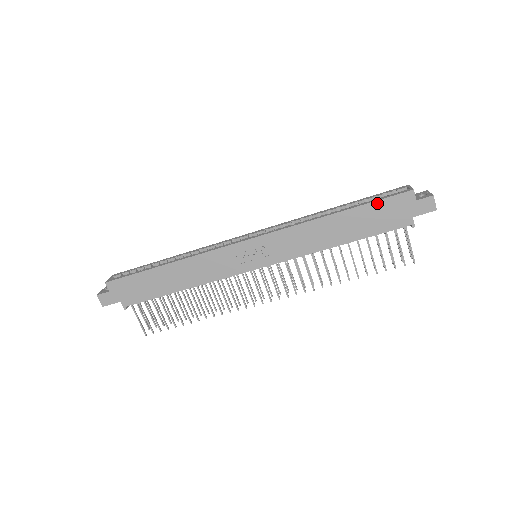
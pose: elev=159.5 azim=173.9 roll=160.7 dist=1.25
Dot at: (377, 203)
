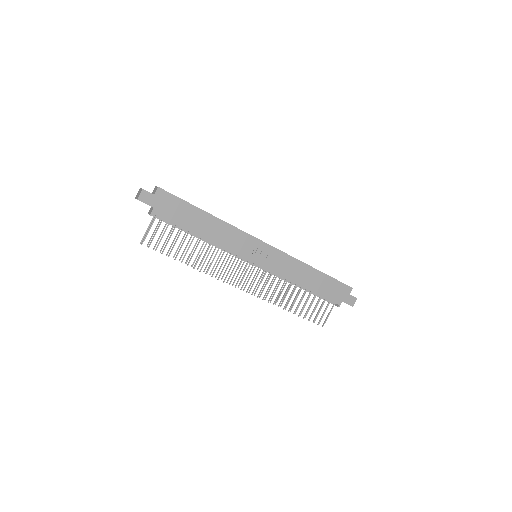
Dot at: (335, 281)
